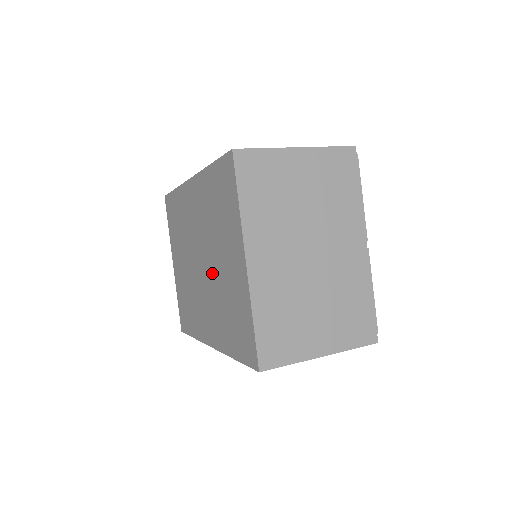
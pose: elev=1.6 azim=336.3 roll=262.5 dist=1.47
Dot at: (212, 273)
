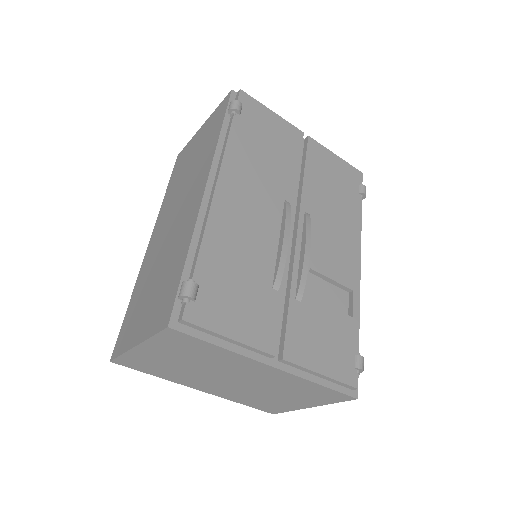
Dot at: occluded
